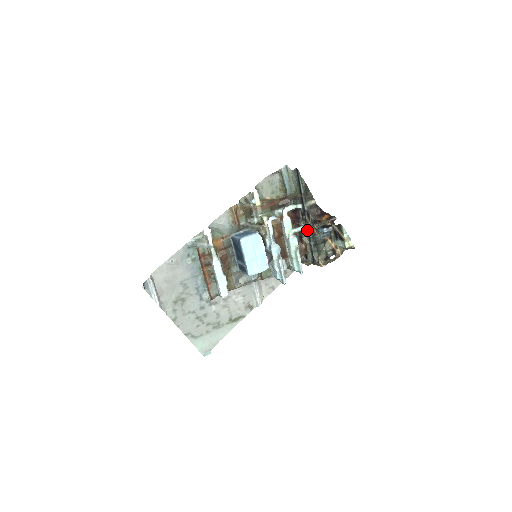
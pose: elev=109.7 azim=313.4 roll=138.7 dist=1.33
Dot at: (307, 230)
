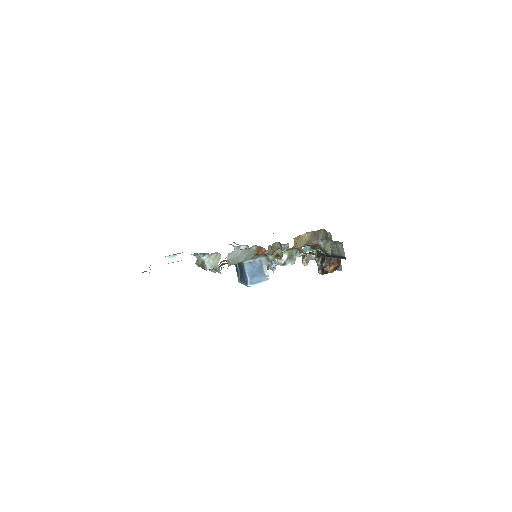
Dot at: occluded
